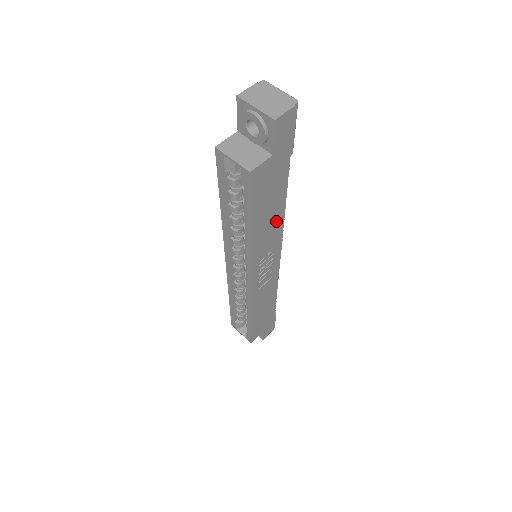
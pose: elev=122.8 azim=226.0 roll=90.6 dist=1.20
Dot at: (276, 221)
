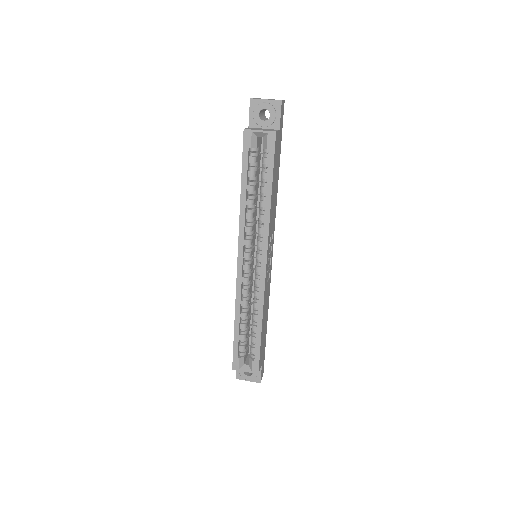
Dot at: (275, 203)
